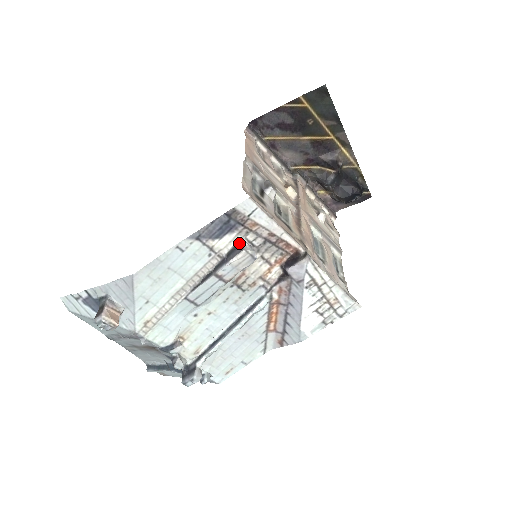
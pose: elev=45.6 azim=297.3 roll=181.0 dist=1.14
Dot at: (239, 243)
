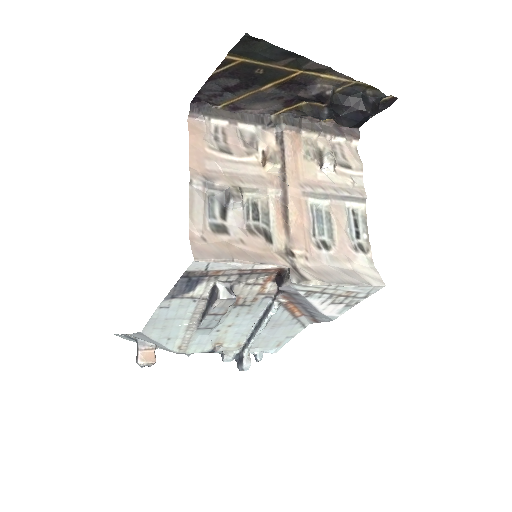
Dot at: (214, 287)
